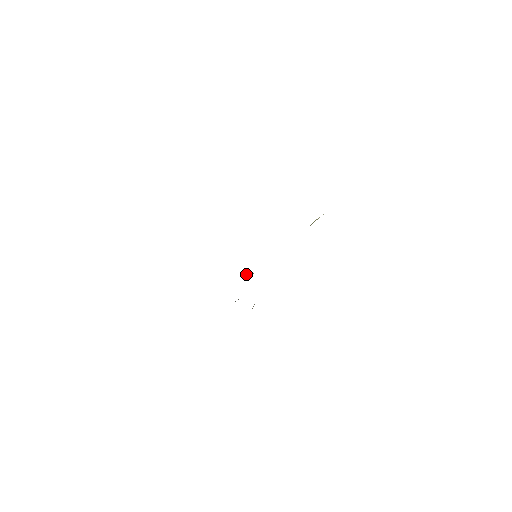
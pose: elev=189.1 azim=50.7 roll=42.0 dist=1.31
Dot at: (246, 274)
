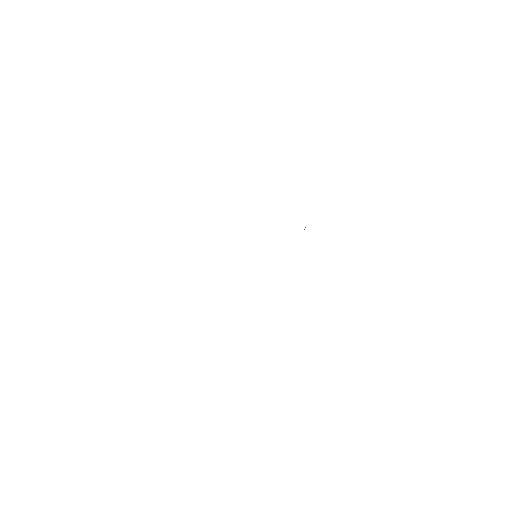
Dot at: occluded
